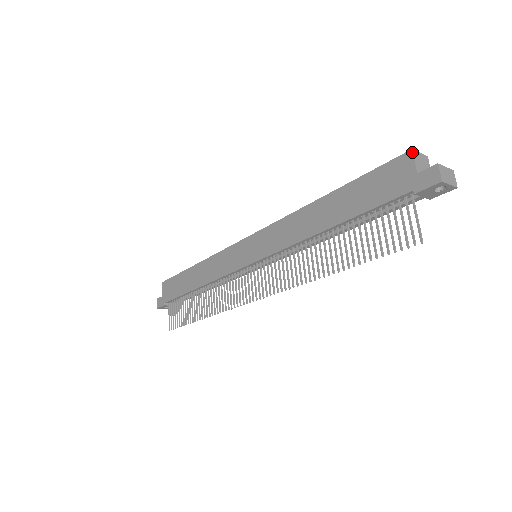
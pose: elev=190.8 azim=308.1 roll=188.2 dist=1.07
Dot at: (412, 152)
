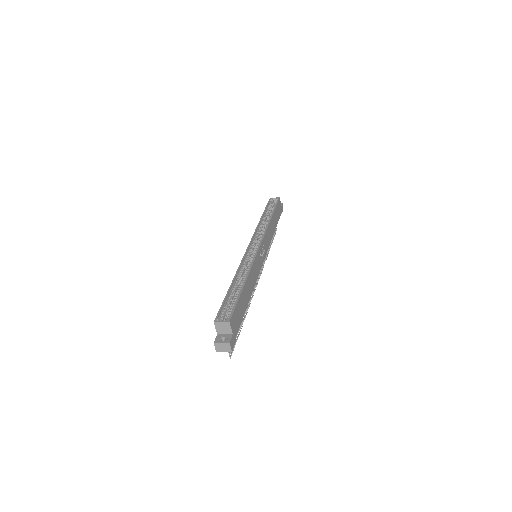
Dot at: (214, 323)
